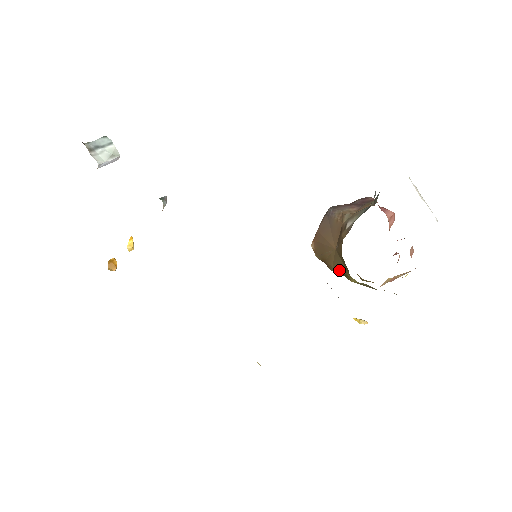
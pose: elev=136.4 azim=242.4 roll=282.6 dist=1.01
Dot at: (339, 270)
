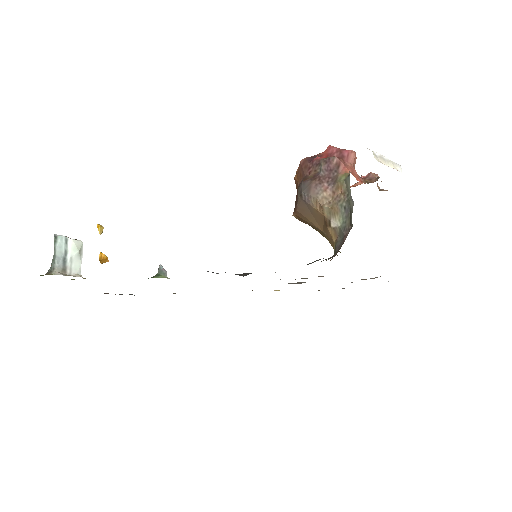
Dot at: occluded
